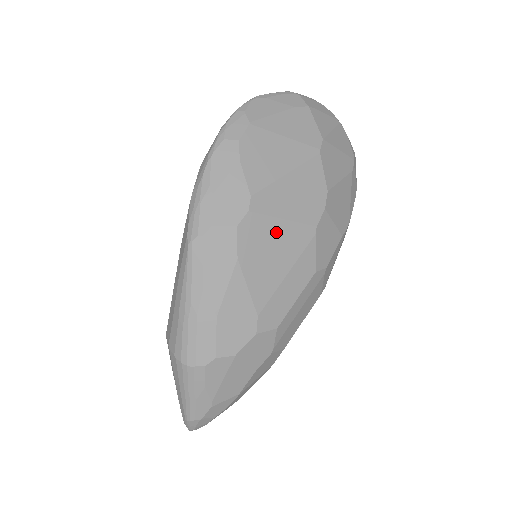
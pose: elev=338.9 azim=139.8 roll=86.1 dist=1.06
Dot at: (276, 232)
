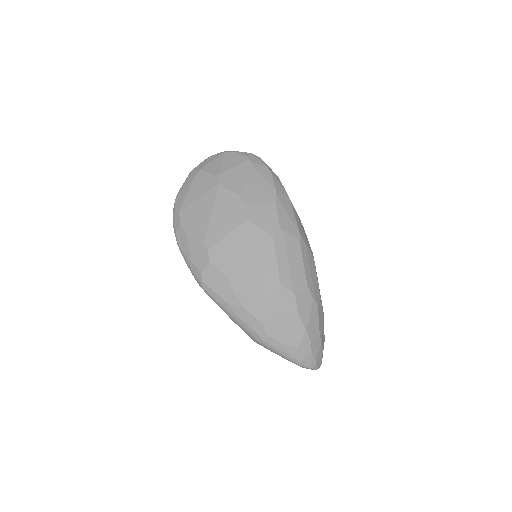
Dot at: (230, 244)
